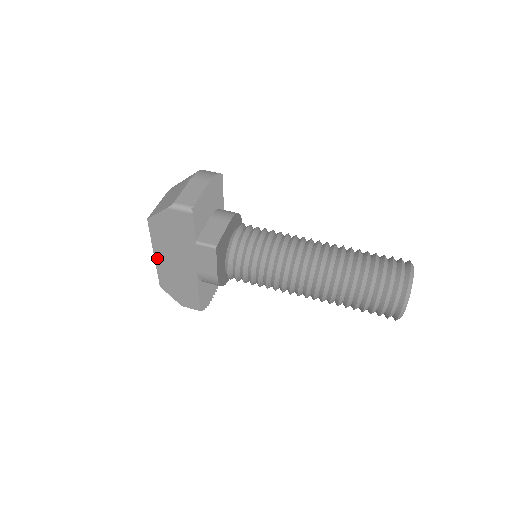
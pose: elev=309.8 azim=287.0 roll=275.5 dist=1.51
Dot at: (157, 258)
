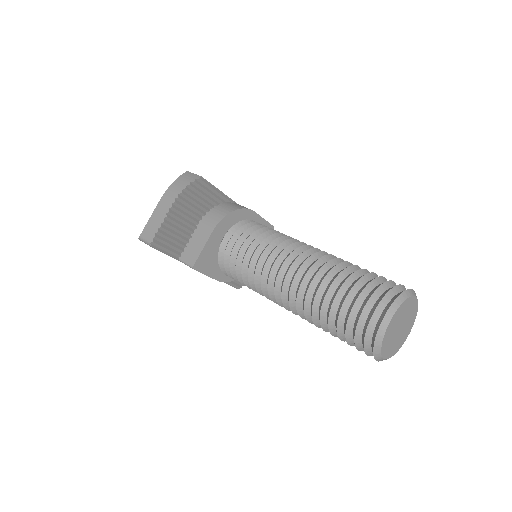
Dot at: occluded
